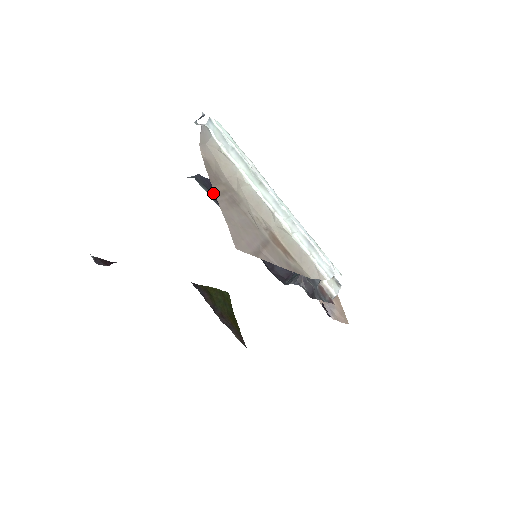
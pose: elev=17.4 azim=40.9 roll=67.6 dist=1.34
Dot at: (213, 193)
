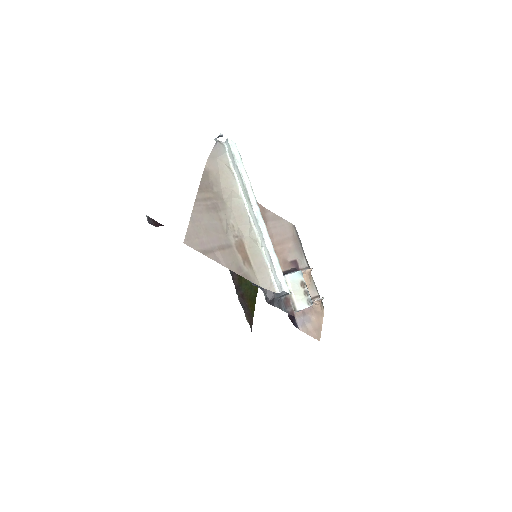
Dot at: occluded
